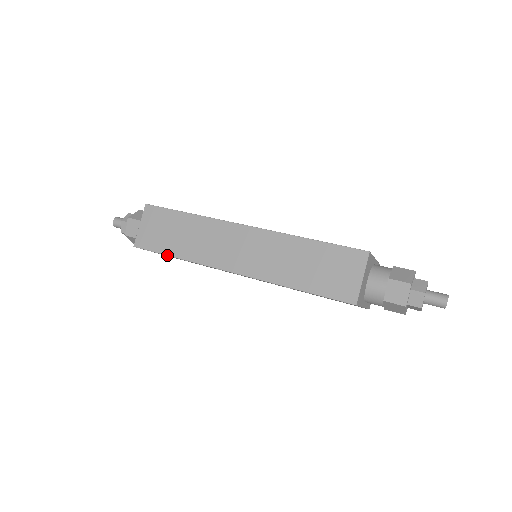
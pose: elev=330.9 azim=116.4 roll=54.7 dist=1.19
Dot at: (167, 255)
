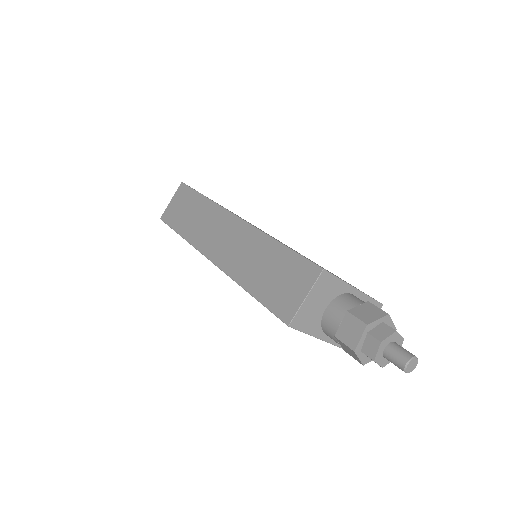
Dot at: (176, 232)
